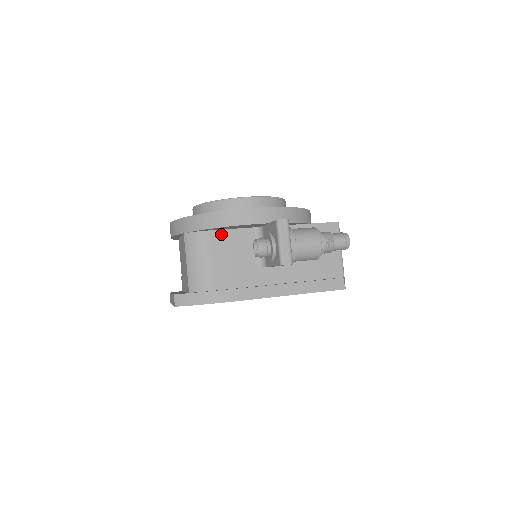
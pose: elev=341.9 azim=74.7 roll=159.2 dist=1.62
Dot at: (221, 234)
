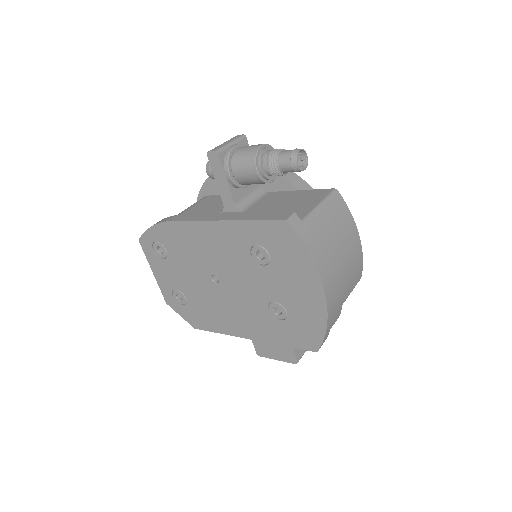
Dot at: (216, 197)
